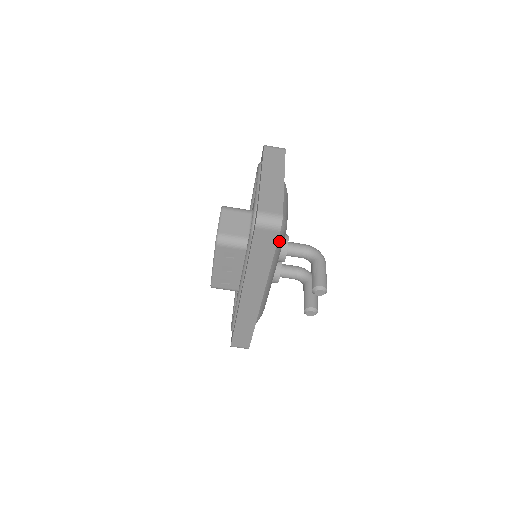
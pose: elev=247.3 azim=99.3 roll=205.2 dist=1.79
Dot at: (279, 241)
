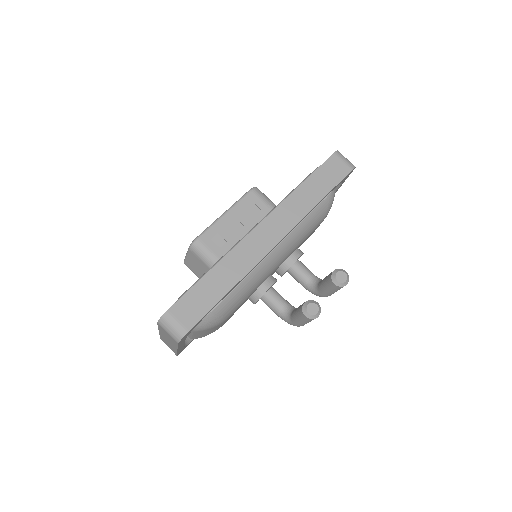
Dot at: (323, 209)
